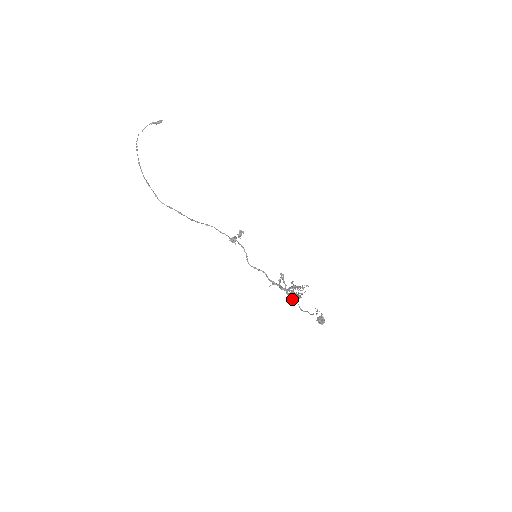
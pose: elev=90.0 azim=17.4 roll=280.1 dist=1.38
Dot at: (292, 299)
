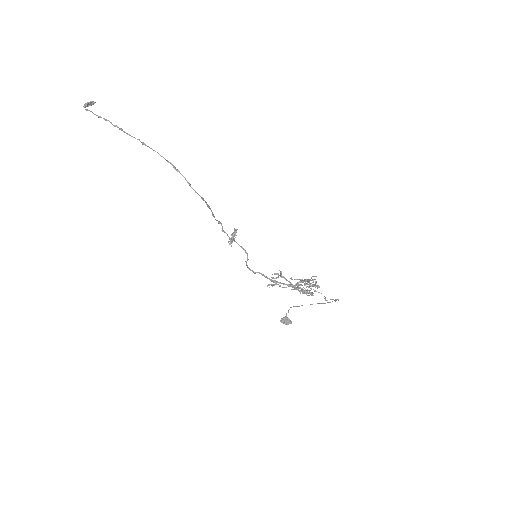
Dot at: (309, 292)
